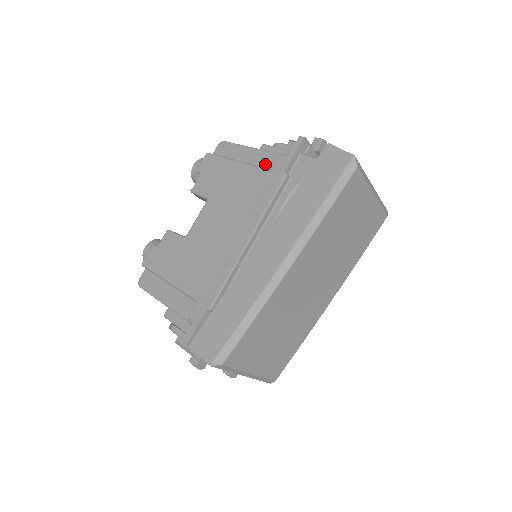
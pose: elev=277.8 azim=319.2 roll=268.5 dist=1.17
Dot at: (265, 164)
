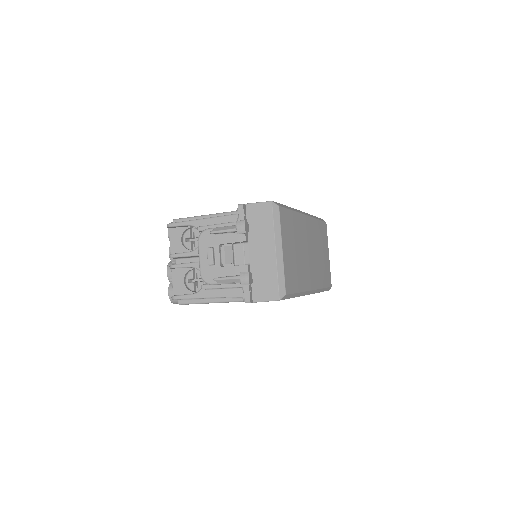
Dot at: occluded
